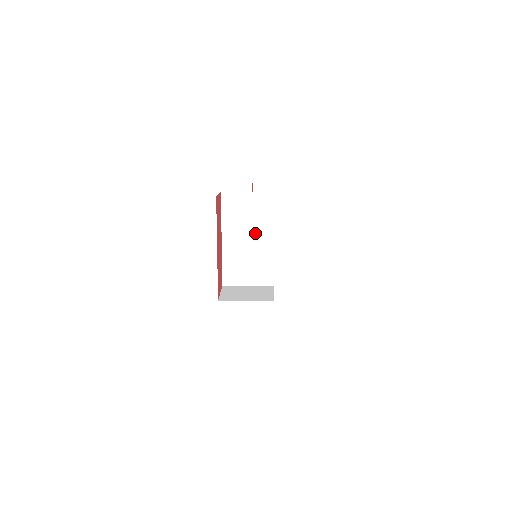
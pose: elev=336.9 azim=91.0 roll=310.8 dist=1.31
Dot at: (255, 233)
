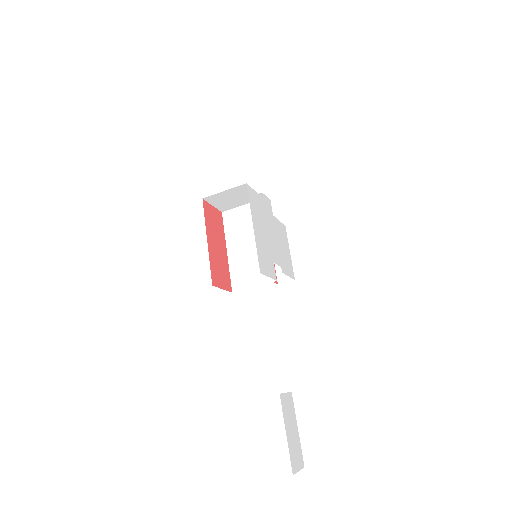
Dot at: (253, 237)
